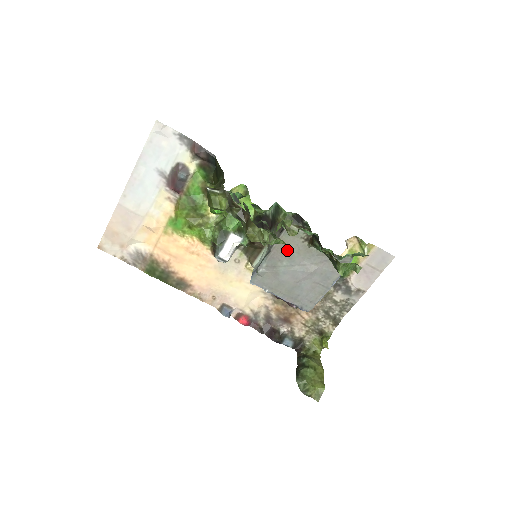
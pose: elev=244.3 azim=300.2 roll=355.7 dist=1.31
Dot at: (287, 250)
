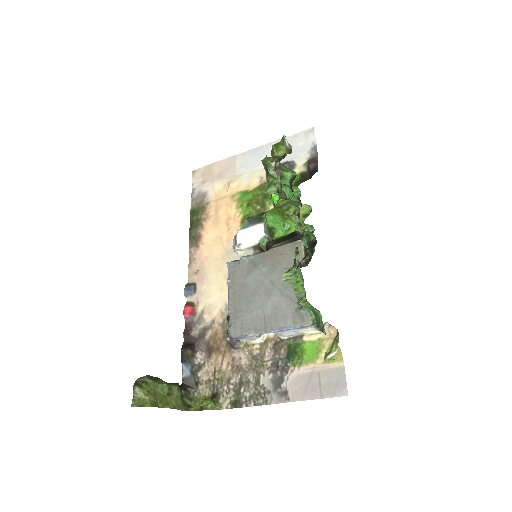
Dot at: (278, 260)
